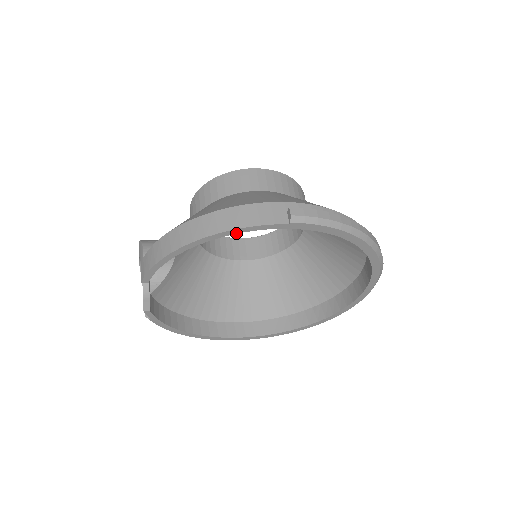
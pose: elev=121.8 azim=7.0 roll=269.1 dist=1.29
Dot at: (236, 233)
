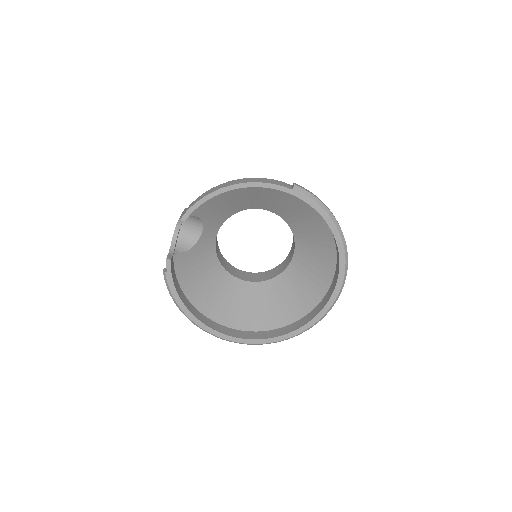
Dot at: occluded
